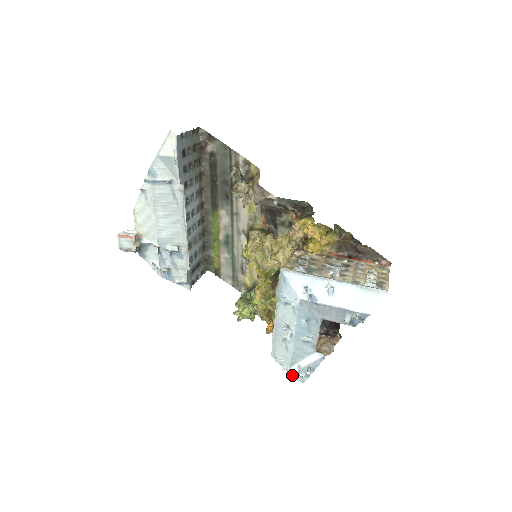
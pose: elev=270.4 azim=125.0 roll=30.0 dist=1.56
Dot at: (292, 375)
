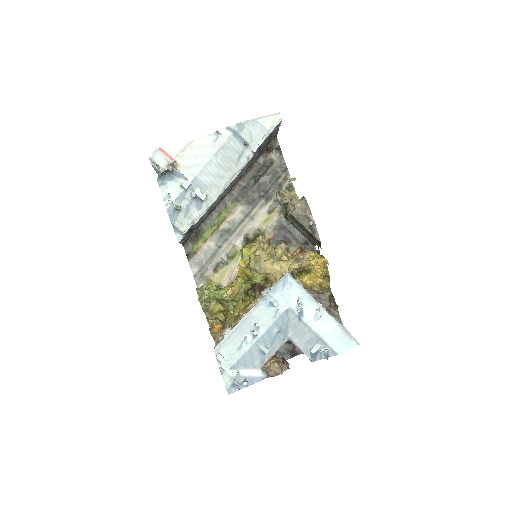
Dot at: (226, 378)
